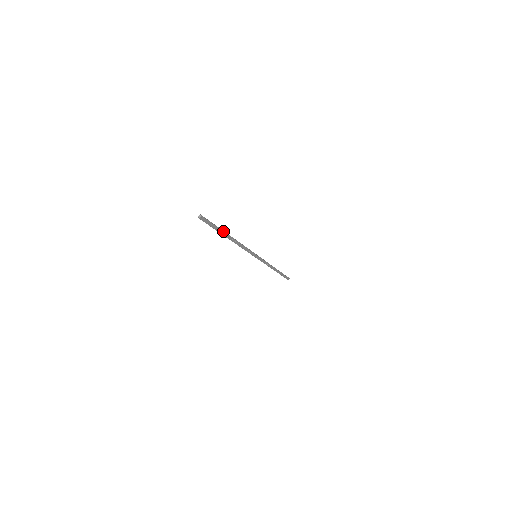
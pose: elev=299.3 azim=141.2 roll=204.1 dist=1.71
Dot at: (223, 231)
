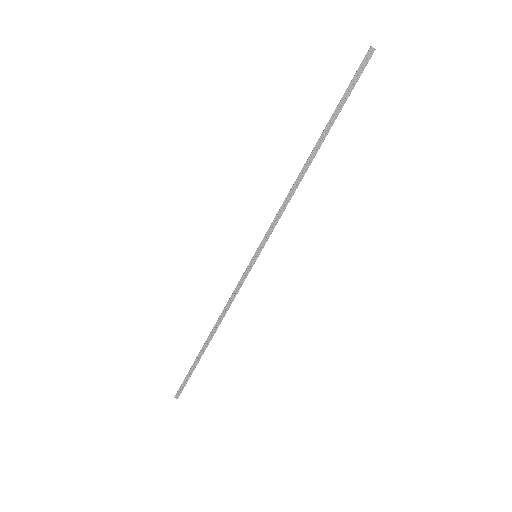
Dot at: occluded
